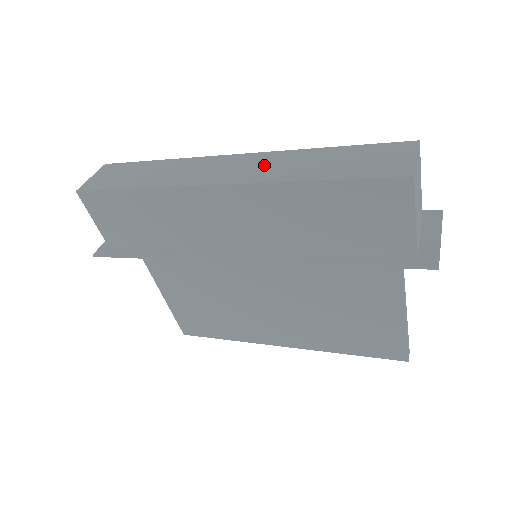
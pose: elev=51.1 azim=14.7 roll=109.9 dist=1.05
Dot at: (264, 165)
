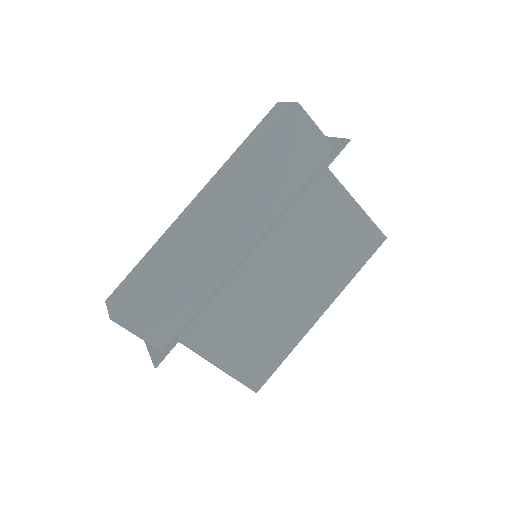
Dot at: (218, 181)
